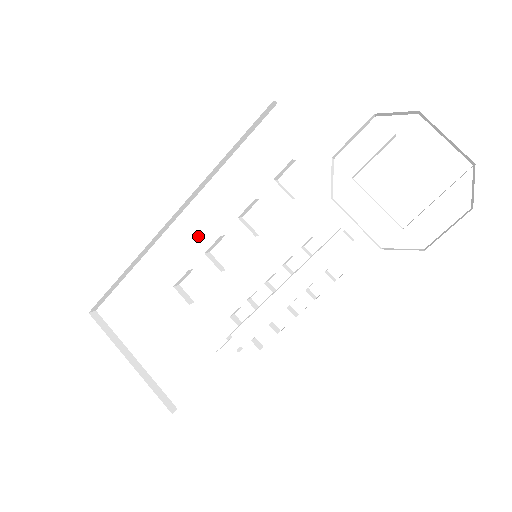
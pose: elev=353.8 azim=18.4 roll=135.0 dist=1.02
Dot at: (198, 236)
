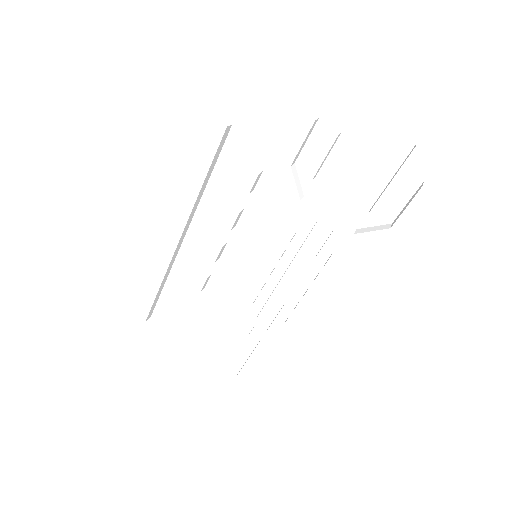
Dot at: (206, 248)
